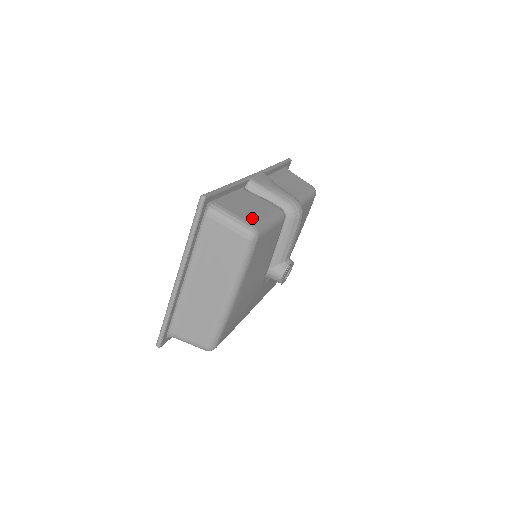
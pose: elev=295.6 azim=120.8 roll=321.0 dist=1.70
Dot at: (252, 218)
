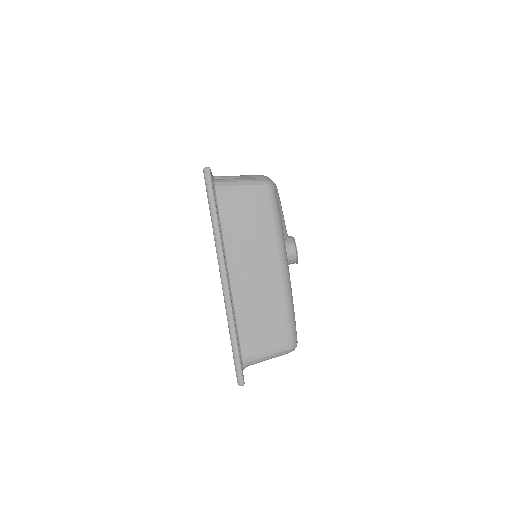
Dot at: occluded
